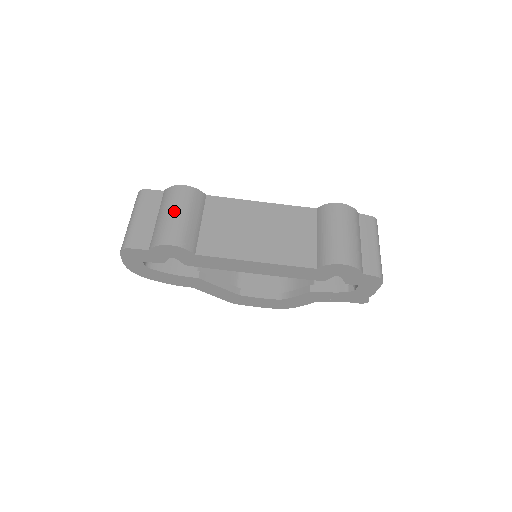
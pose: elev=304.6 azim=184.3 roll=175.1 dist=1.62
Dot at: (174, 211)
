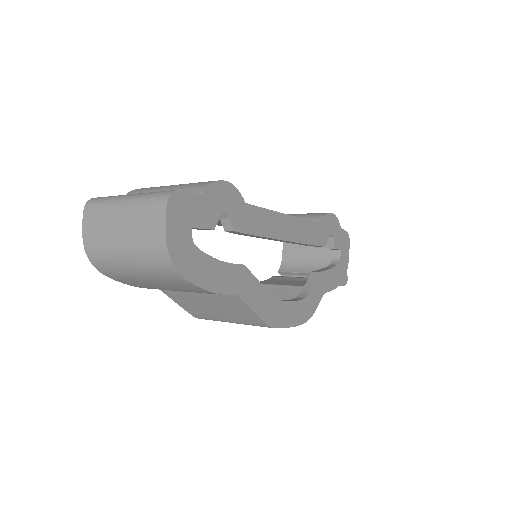
Dot at: occluded
